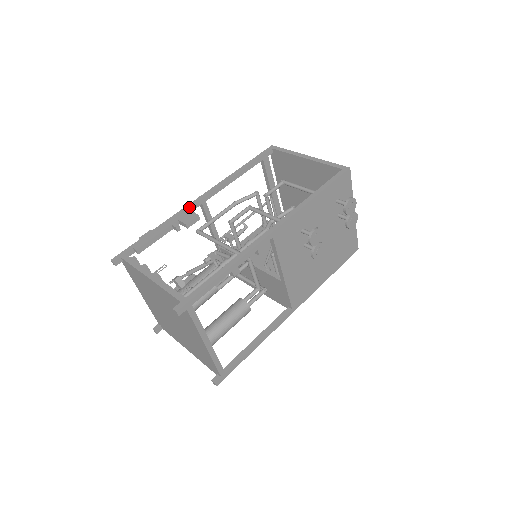
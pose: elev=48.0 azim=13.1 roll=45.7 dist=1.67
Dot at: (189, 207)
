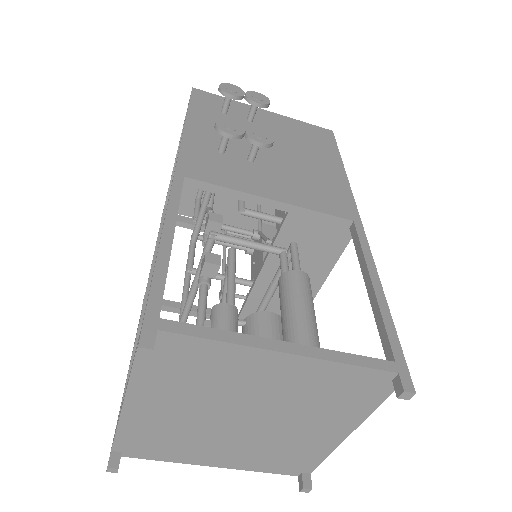
Dot at: (139, 319)
